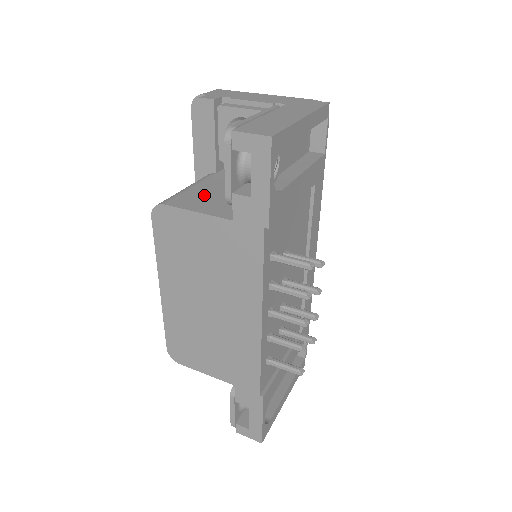
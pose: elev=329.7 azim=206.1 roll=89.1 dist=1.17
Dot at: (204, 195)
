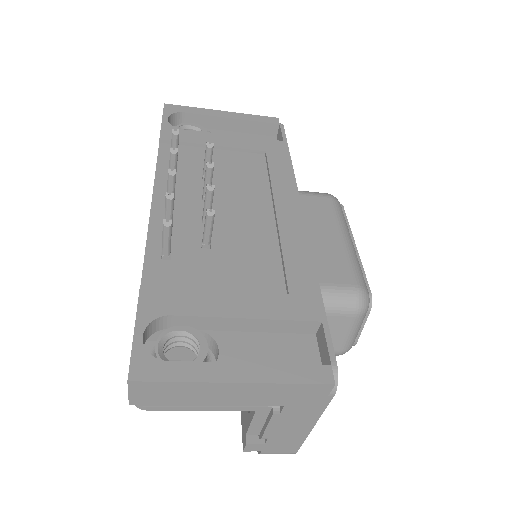
Dot at: occluded
